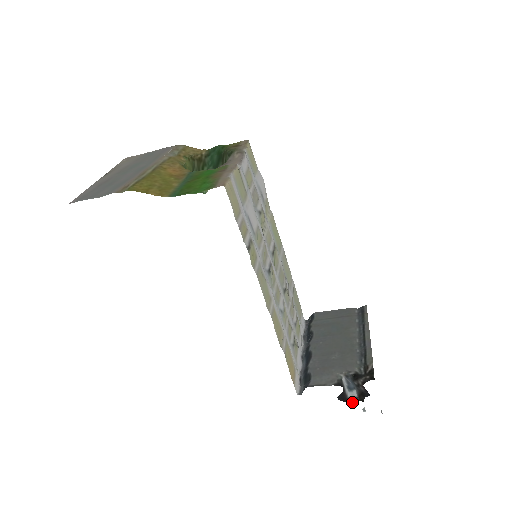
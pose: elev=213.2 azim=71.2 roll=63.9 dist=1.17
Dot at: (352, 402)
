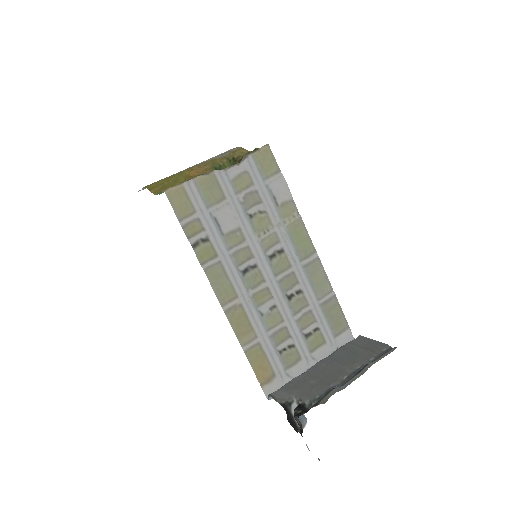
Dot at: occluded
